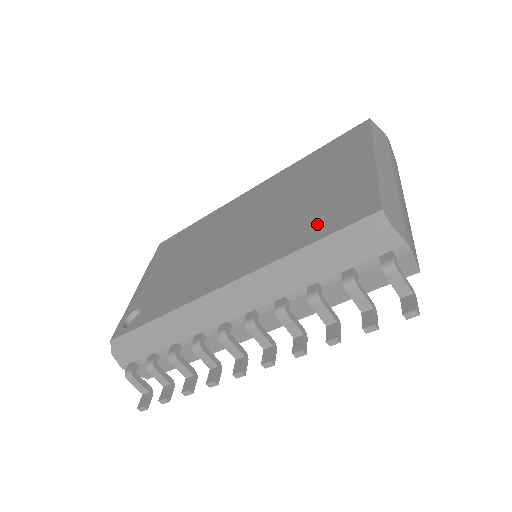
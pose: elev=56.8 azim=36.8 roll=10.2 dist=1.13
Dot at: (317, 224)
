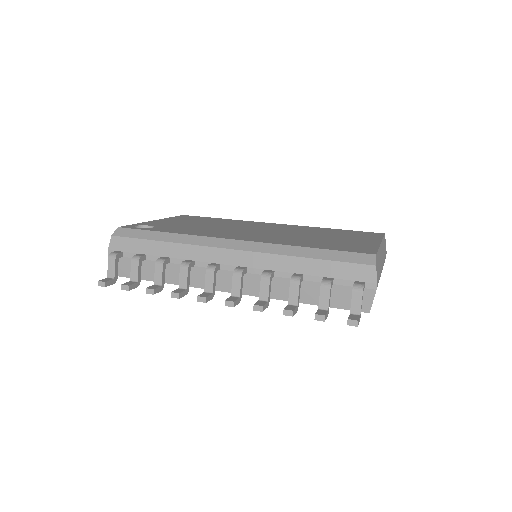
Dot at: (326, 245)
